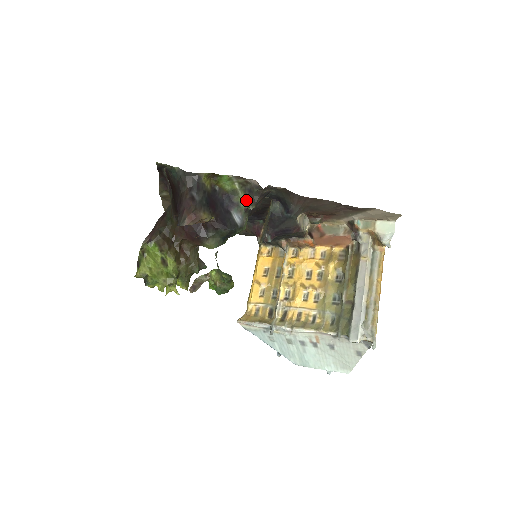
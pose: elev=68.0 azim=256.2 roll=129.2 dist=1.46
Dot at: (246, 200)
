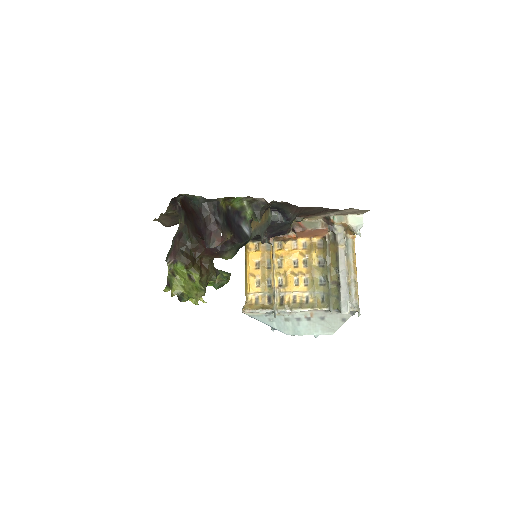
Dot at: (253, 214)
